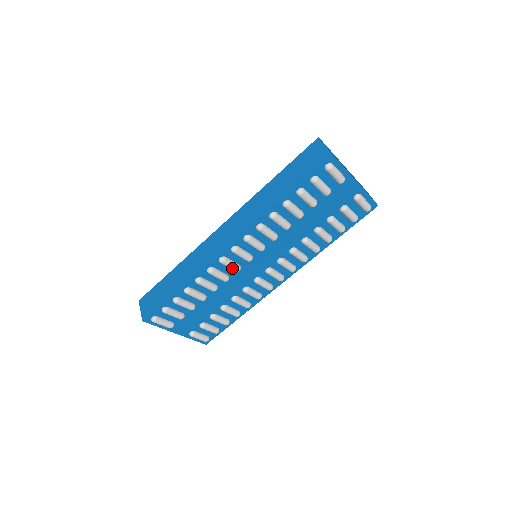
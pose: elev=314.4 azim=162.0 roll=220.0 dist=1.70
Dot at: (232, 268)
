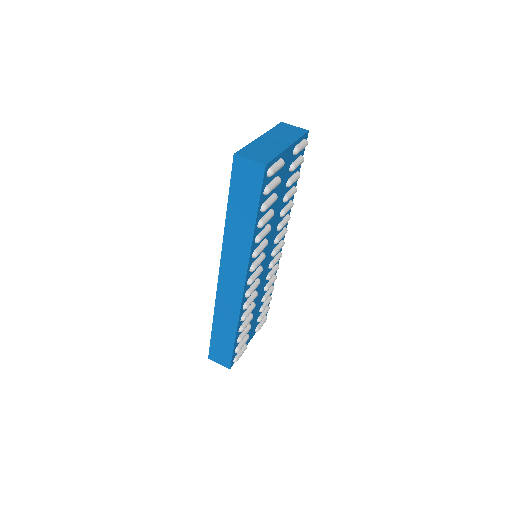
Dot at: occluded
